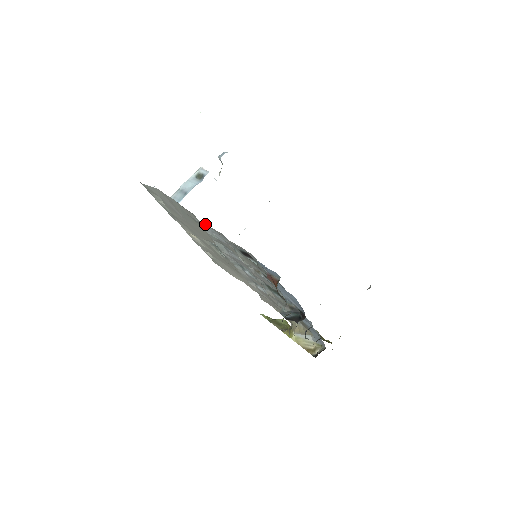
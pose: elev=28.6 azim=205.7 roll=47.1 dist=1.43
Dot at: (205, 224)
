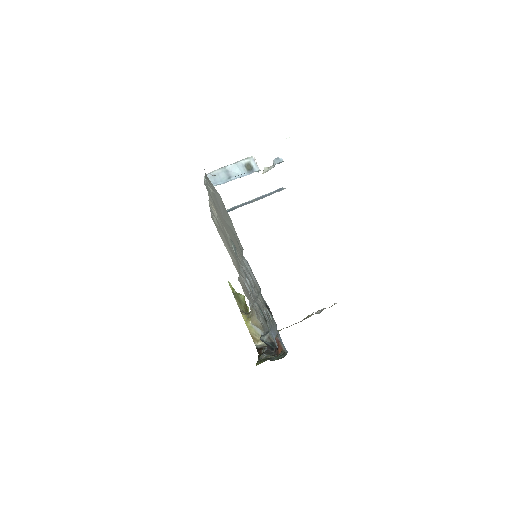
Dot at: (249, 266)
